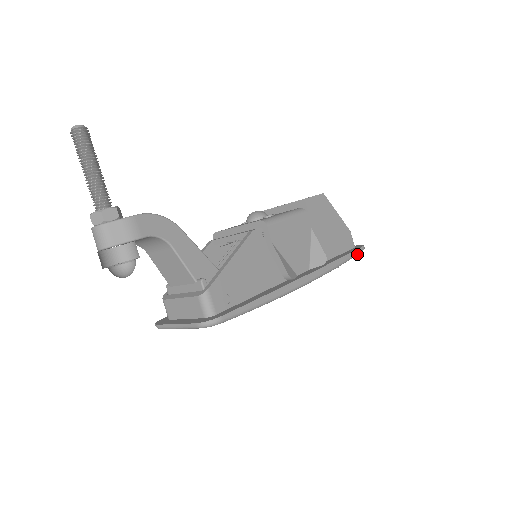
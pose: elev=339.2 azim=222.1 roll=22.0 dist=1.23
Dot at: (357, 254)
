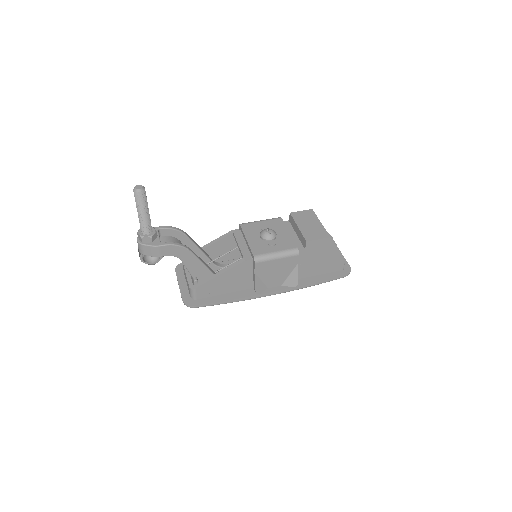
Dot at: (336, 279)
